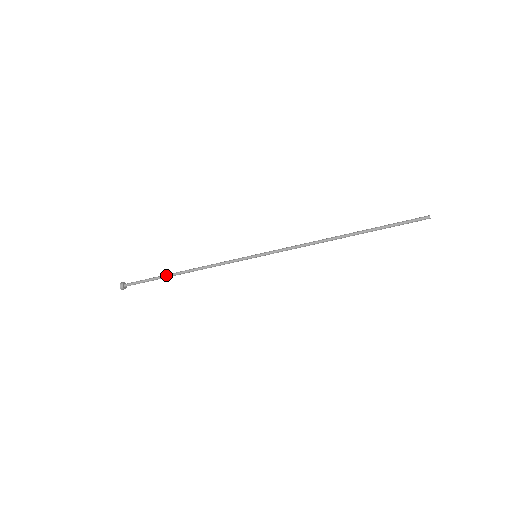
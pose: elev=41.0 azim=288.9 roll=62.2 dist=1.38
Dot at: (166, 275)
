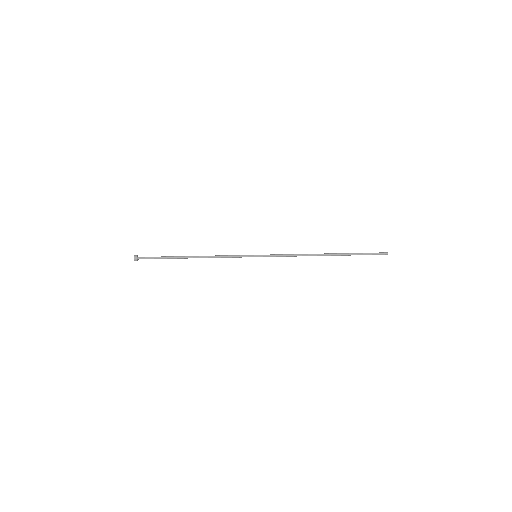
Dot at: (178, 256)
